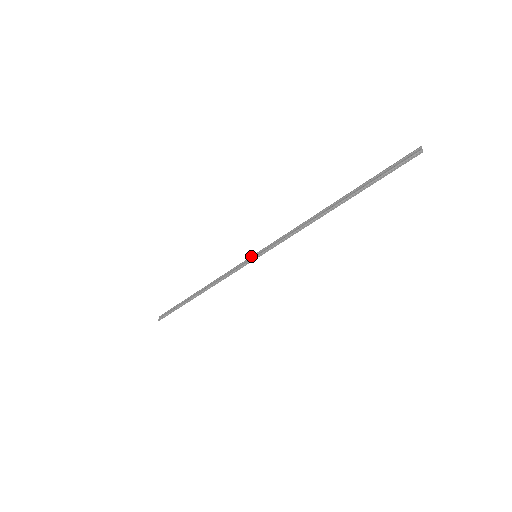
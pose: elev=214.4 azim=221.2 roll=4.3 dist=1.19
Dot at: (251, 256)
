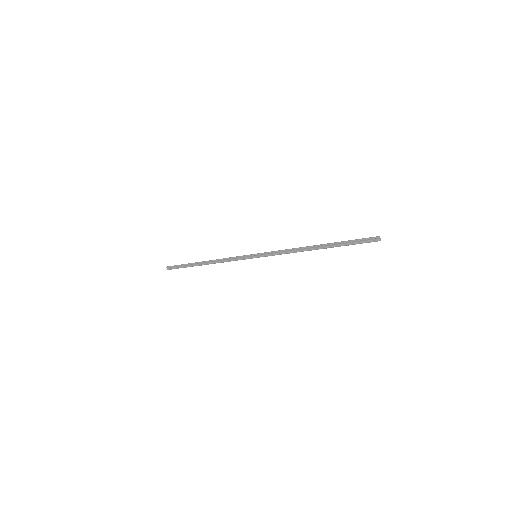
Dot at: (251, 255)
